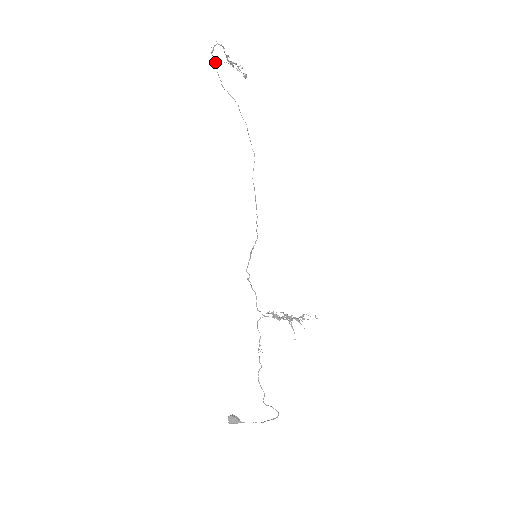
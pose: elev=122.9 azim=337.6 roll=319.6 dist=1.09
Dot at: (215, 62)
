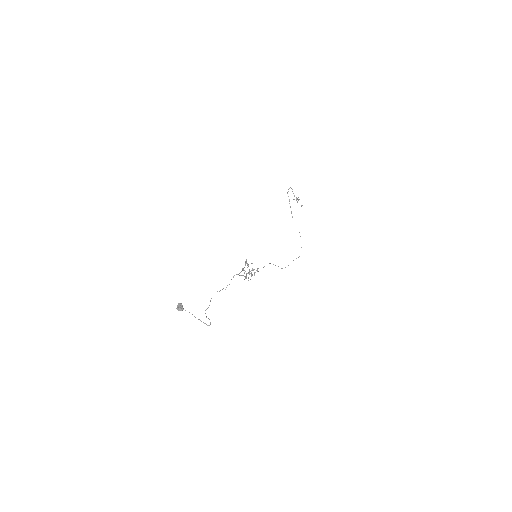
Dot at: (289, 200)
